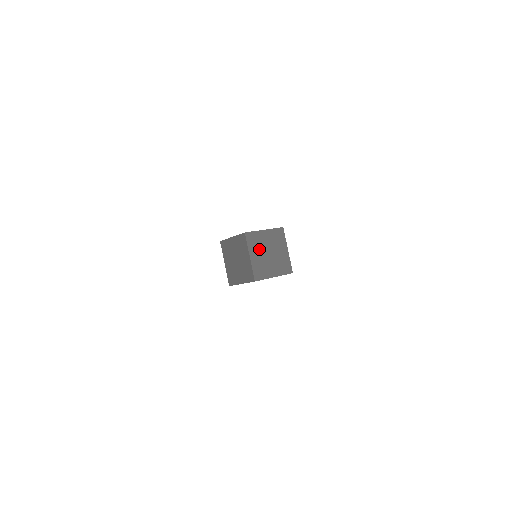
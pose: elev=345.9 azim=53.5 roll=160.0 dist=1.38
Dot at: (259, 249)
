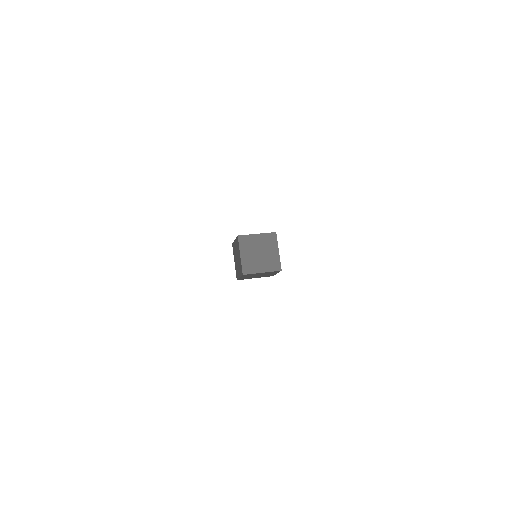
Dot at: (250, 249)
